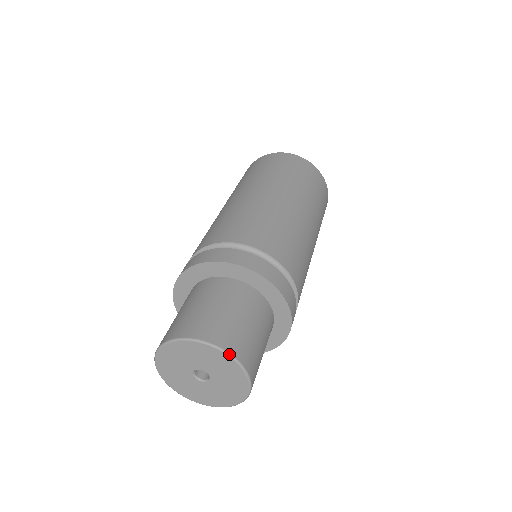
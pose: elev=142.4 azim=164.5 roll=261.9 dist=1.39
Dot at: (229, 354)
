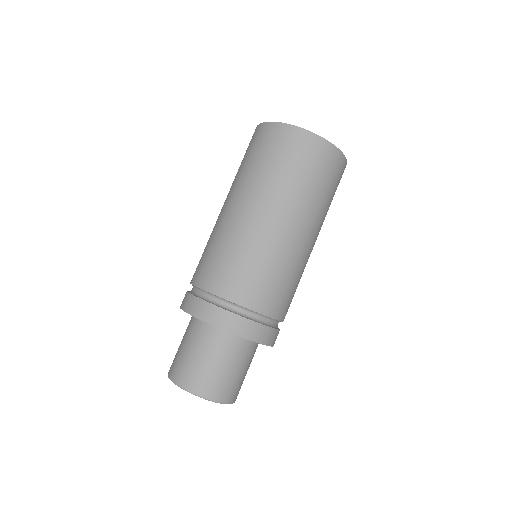
Dot at: (184, 389)
